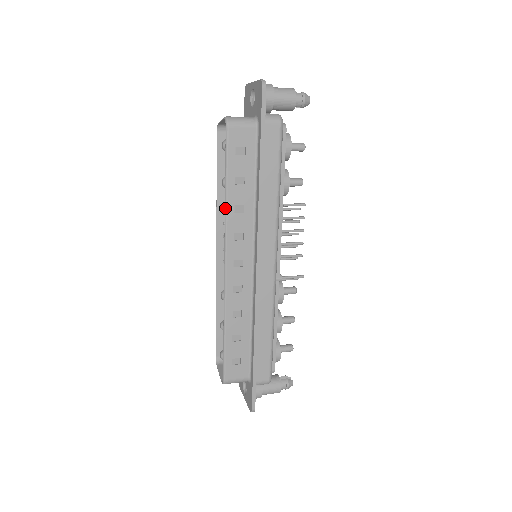
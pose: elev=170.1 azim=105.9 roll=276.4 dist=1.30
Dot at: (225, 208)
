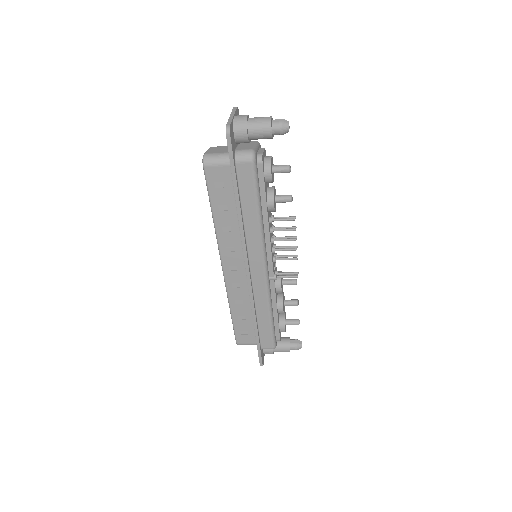
Dot at: occluded
